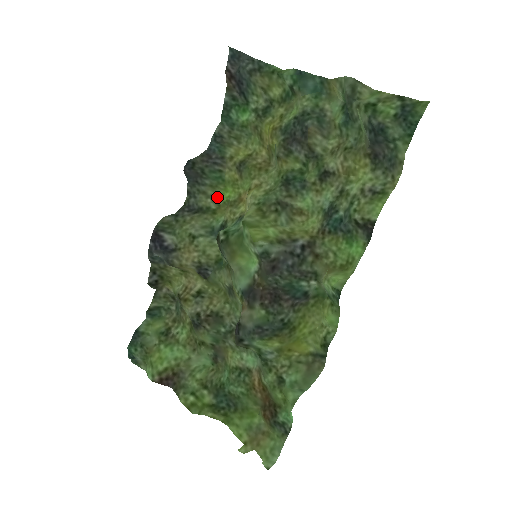
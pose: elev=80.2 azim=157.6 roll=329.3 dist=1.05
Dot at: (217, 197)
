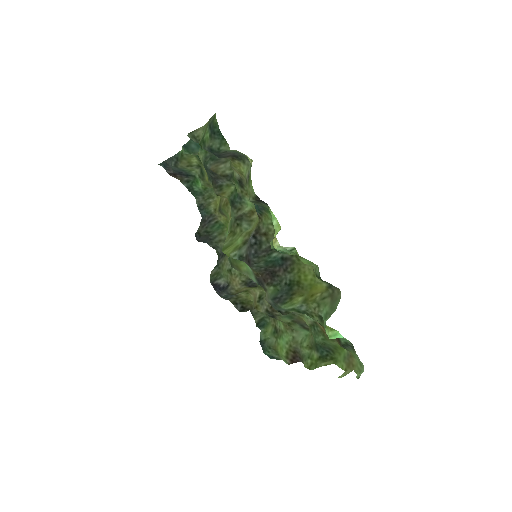
Dot at: occluded
